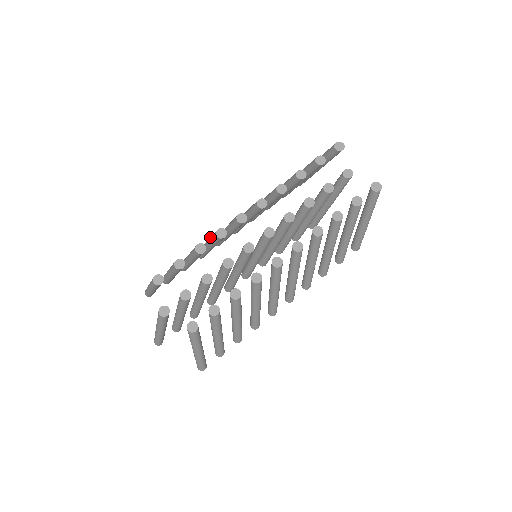
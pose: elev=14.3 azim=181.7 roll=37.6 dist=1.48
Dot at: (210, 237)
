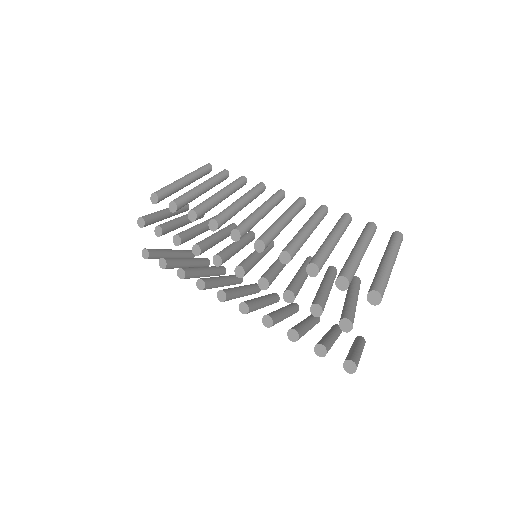
Dot at: (228, 206)
